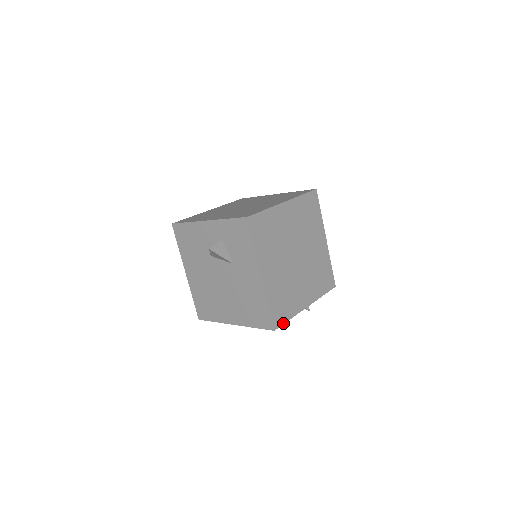
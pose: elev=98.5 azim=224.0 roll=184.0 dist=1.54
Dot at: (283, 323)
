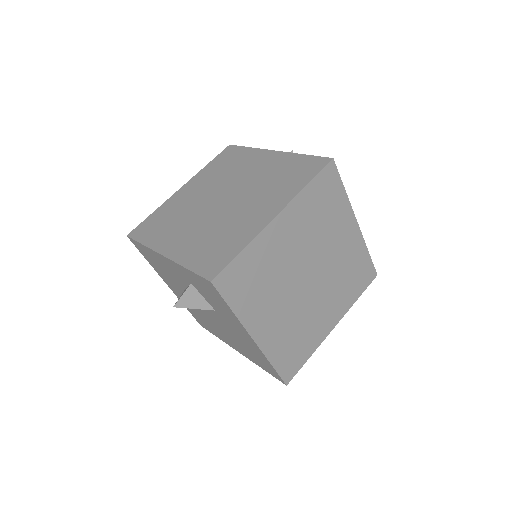
Dot at: (299, 369)
